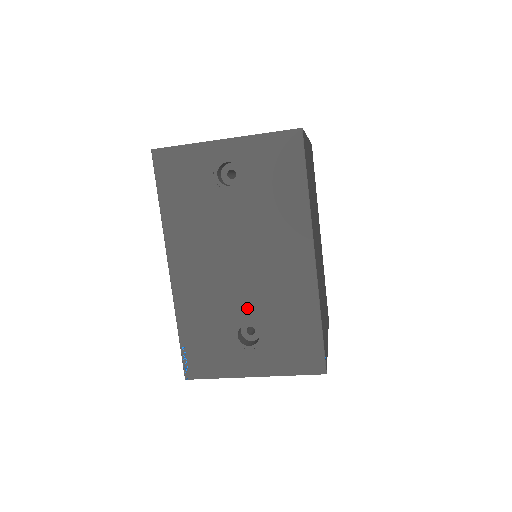
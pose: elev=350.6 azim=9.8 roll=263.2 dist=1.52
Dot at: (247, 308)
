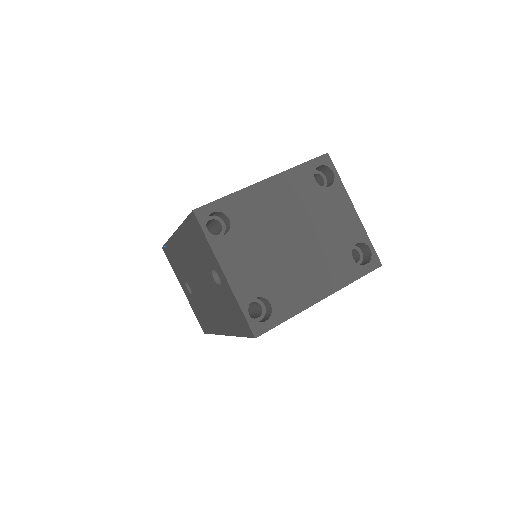
Dot at: (193, 288)
